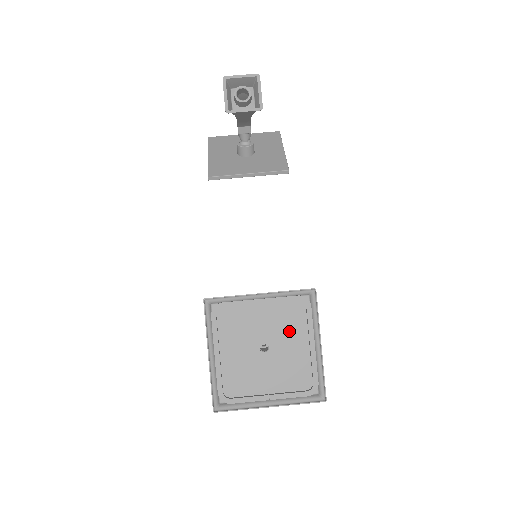
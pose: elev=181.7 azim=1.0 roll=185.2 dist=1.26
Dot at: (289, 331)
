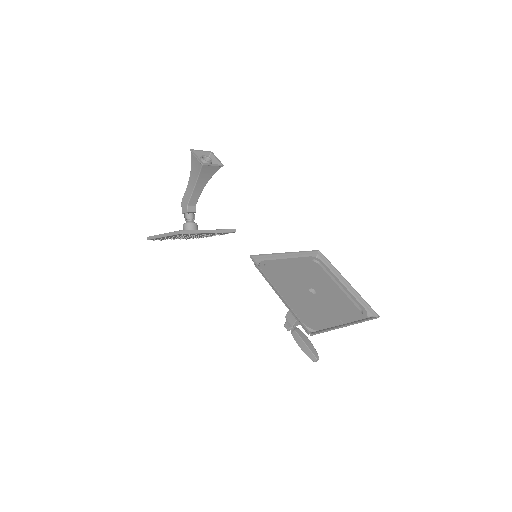
Dot at: (320, 279)
